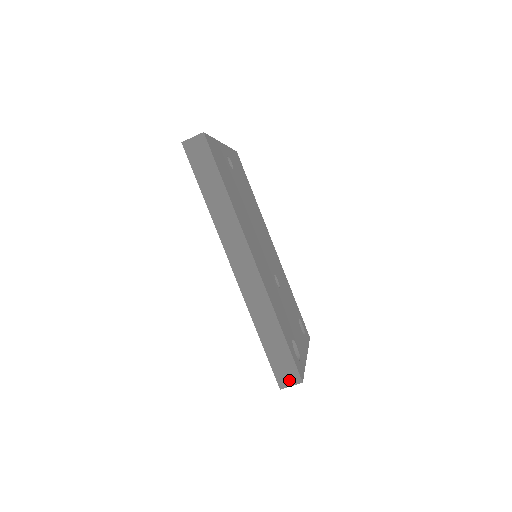
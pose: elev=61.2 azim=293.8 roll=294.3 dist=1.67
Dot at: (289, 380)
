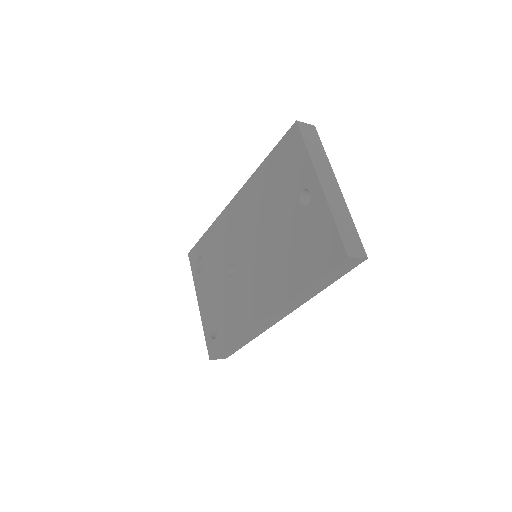
Dot at: (220, 358)
